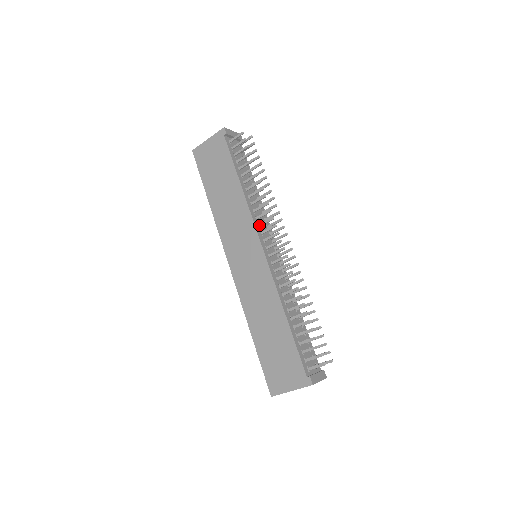
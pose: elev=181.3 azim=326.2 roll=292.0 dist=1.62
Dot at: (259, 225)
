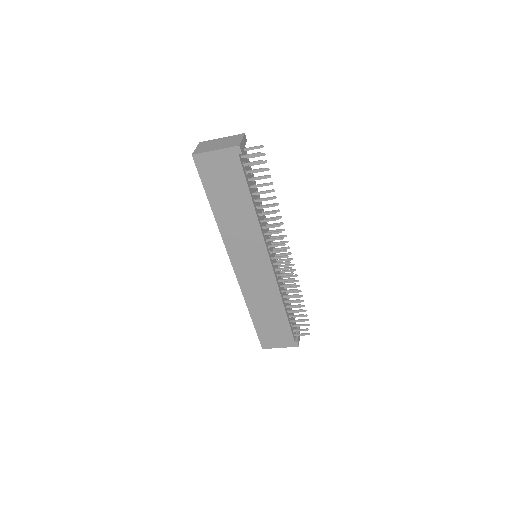
Dot at: (267, 240)
